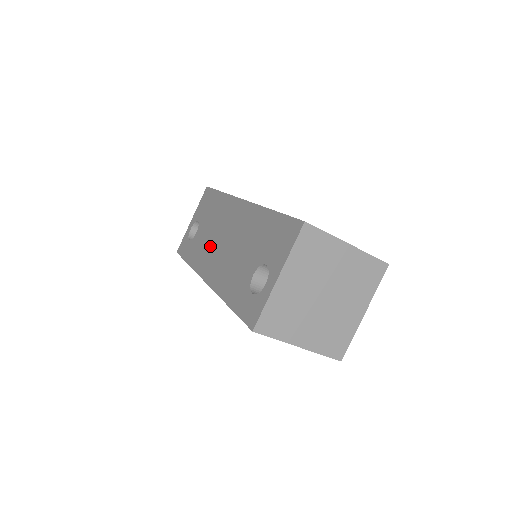
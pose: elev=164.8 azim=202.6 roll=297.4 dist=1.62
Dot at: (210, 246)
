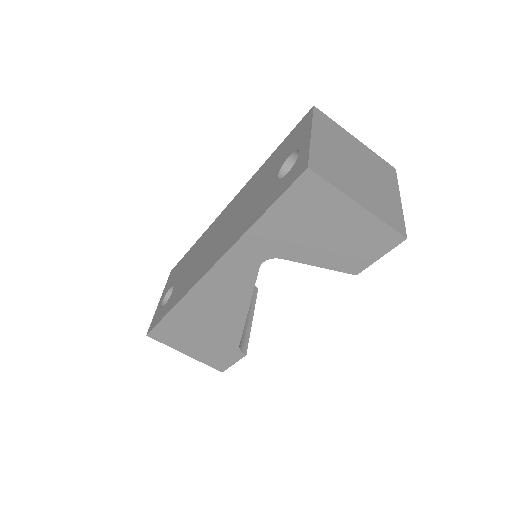
Dot at: (201, 260)
